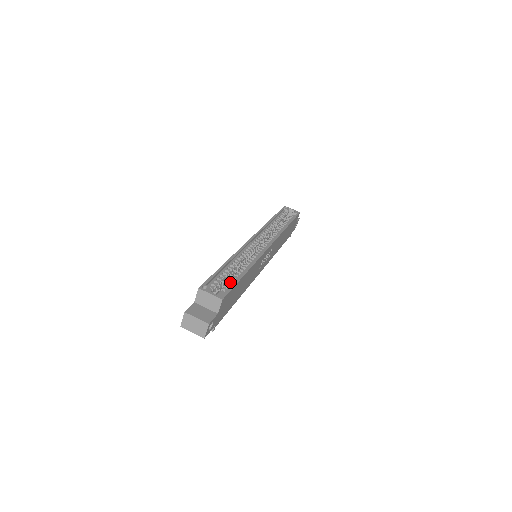
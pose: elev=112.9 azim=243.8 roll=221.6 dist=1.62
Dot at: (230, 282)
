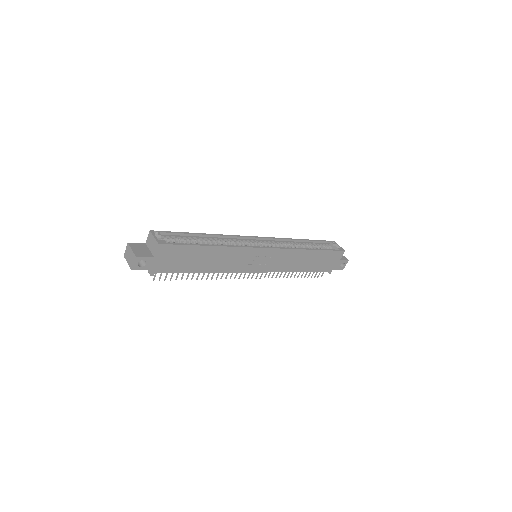
Dot at: occluded
